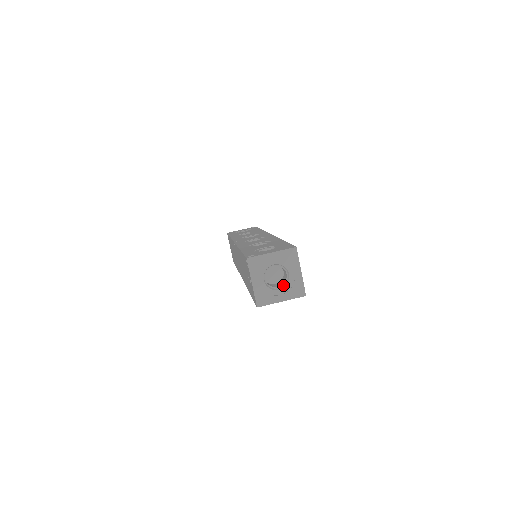
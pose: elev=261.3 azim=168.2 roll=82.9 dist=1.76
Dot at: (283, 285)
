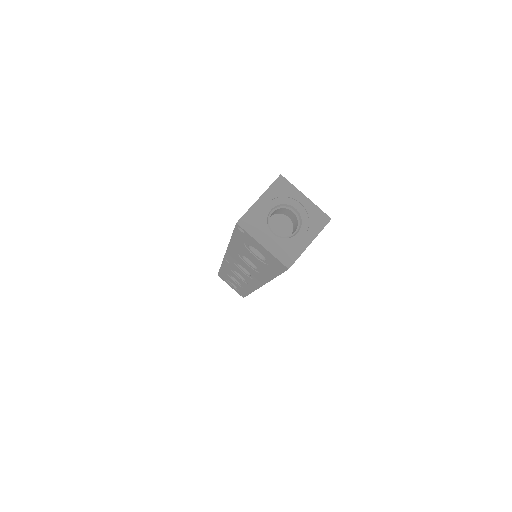
Dot at: (280, 236)
